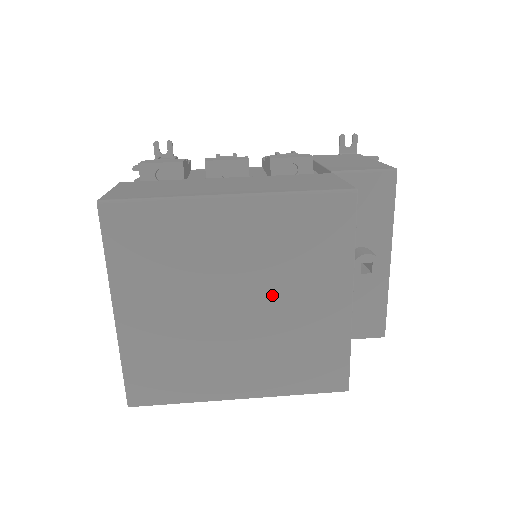
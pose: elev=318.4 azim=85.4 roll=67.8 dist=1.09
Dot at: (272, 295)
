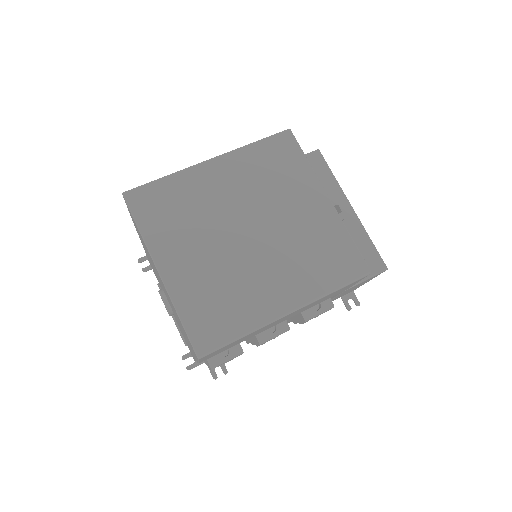
Dot at: (271, 215)
